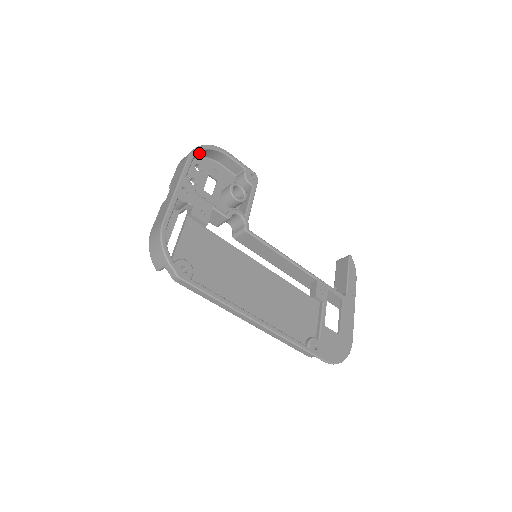
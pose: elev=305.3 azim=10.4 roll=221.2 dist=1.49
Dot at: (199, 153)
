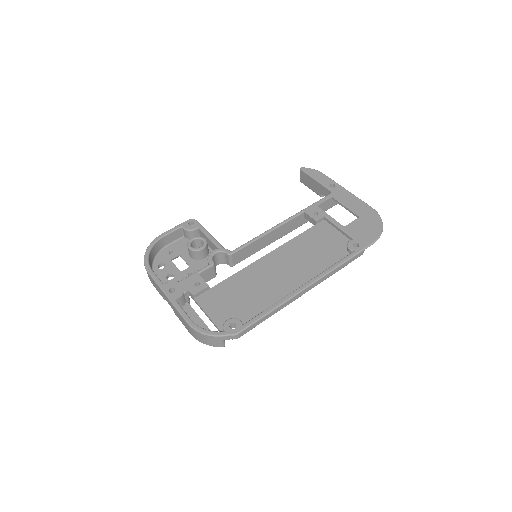
Dot at: (150, 260)
